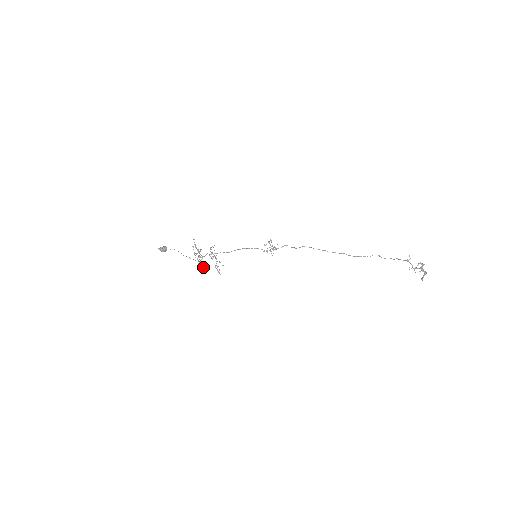
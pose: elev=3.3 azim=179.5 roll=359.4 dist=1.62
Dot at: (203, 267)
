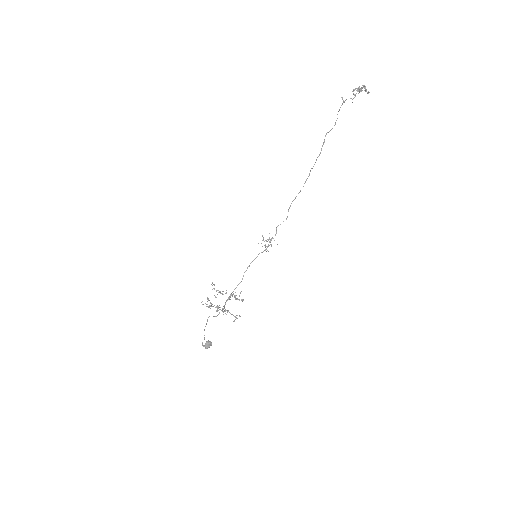
Dot at: (227, 311)
